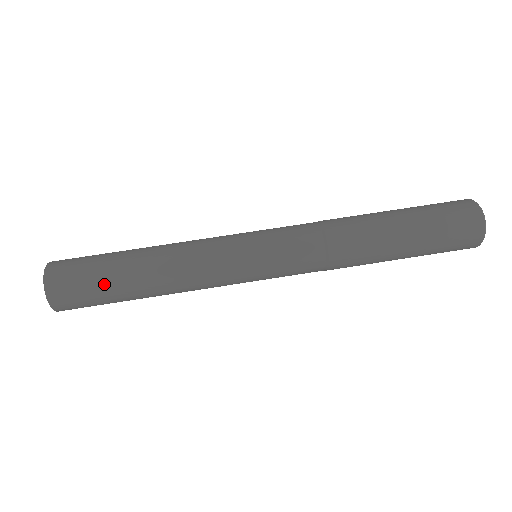
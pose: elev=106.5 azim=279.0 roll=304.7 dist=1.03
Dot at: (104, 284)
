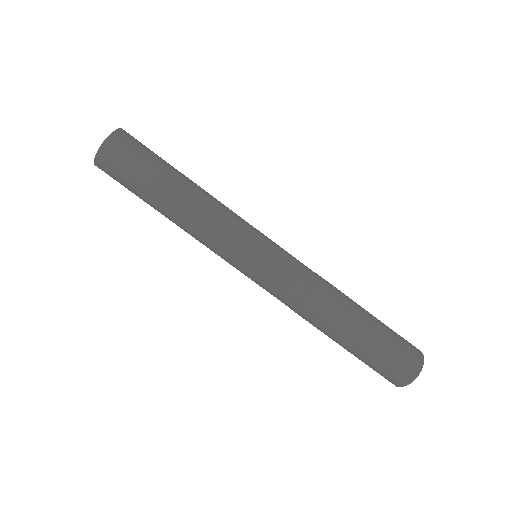
Dot at: (152, 168)
